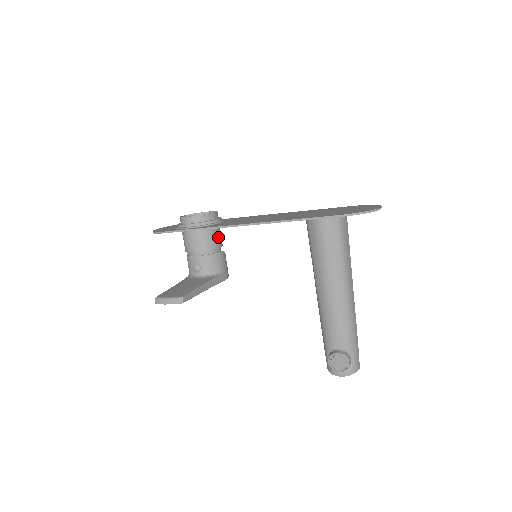
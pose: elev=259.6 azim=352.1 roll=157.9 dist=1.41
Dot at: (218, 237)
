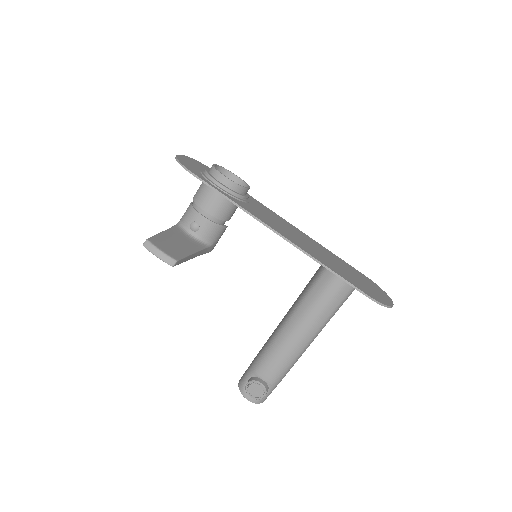
Dot at: (234, 211)
